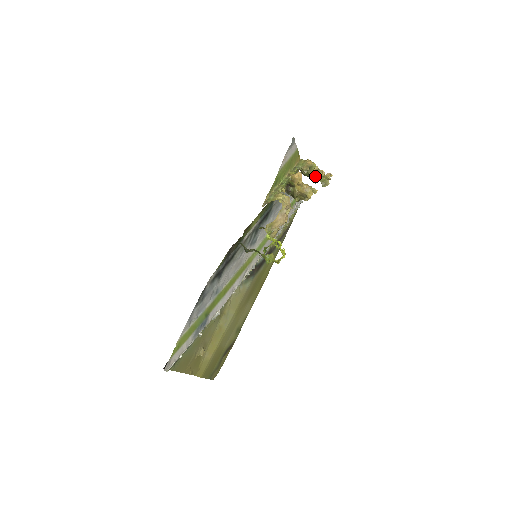
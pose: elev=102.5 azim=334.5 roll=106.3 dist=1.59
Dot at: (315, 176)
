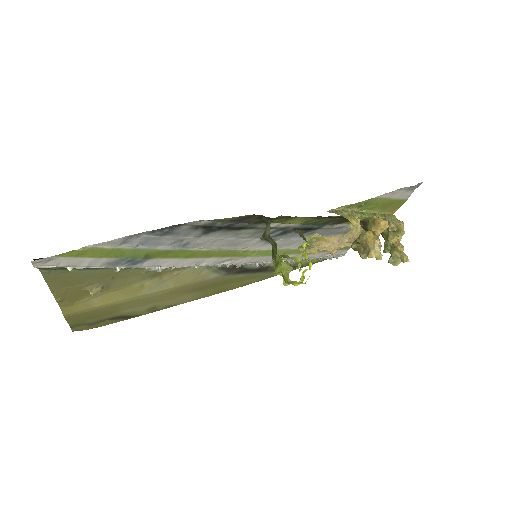
Dot at: (392, 244)
